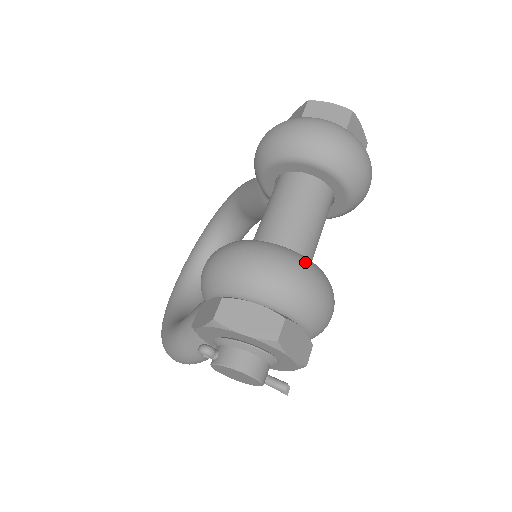
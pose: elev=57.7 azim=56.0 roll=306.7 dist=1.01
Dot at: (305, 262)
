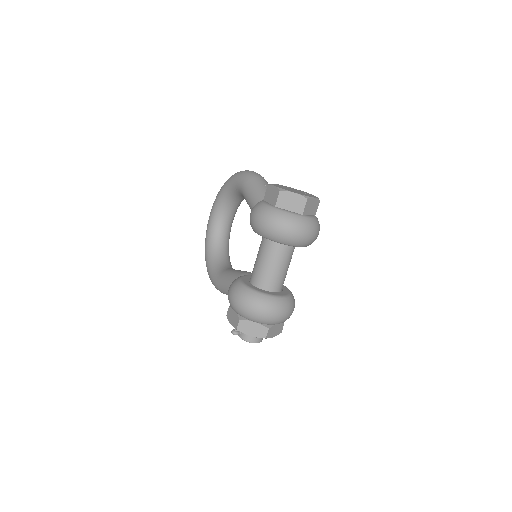
Dot at: (277, 303)
